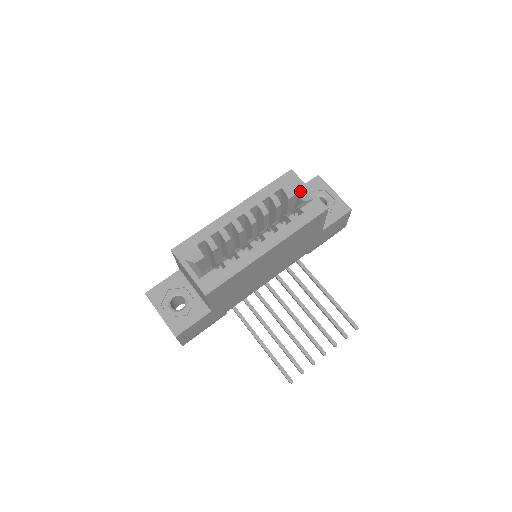
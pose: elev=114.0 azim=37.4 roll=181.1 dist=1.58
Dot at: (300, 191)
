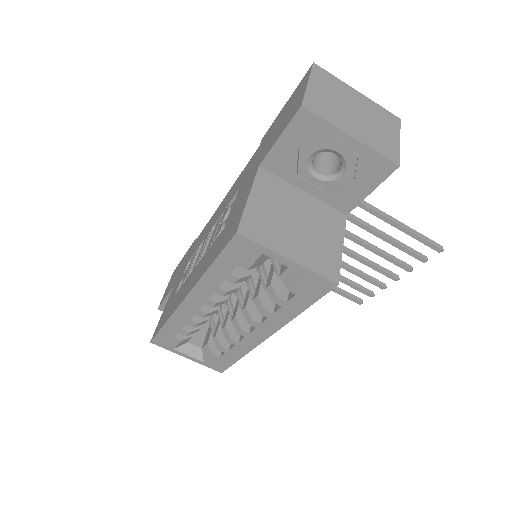
Dot at: occluded
